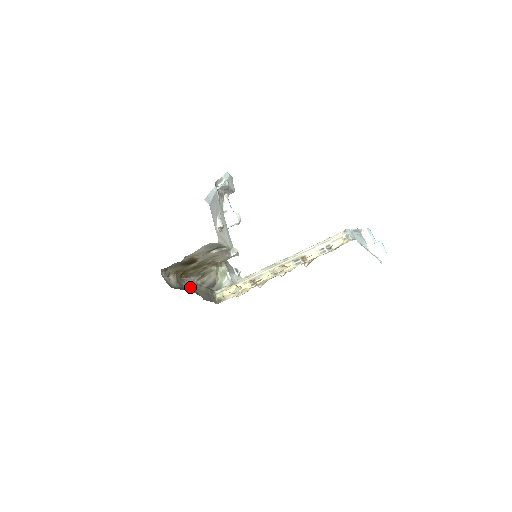
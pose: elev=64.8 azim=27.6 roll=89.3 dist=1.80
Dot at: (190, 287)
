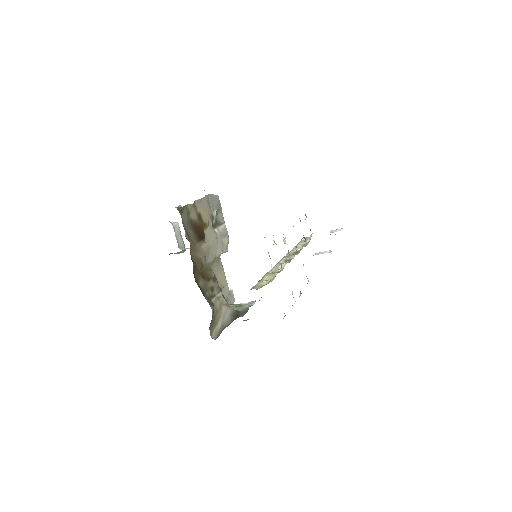
Dot at: occluded
